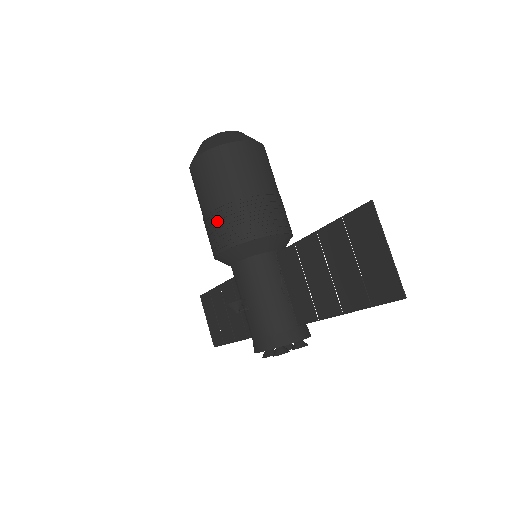
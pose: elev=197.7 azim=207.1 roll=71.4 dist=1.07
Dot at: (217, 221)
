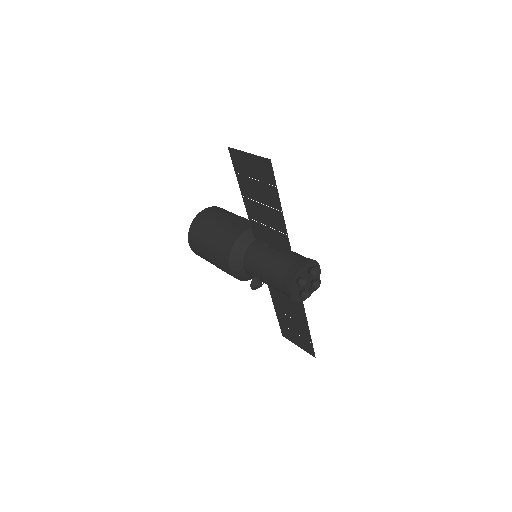
Dot at: (216, 255)
